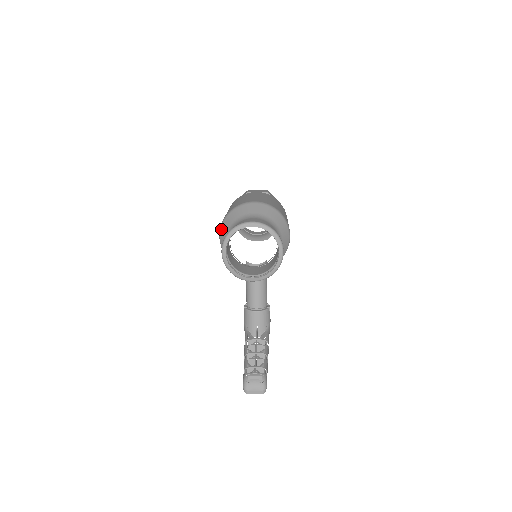
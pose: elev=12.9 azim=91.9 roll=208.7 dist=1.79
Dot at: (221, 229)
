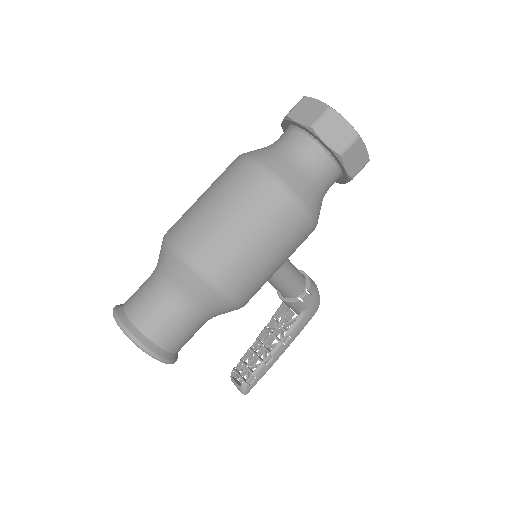
Dot at: occluded
